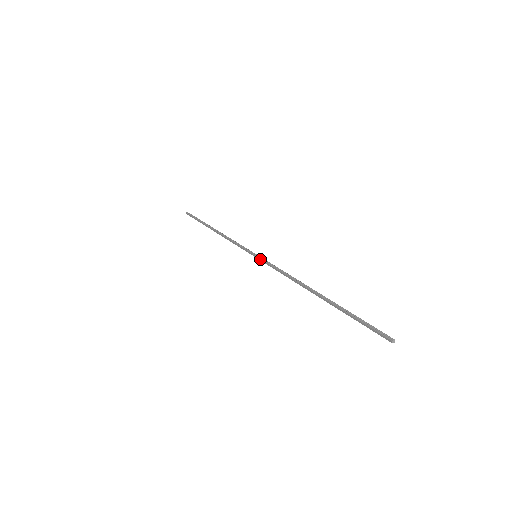
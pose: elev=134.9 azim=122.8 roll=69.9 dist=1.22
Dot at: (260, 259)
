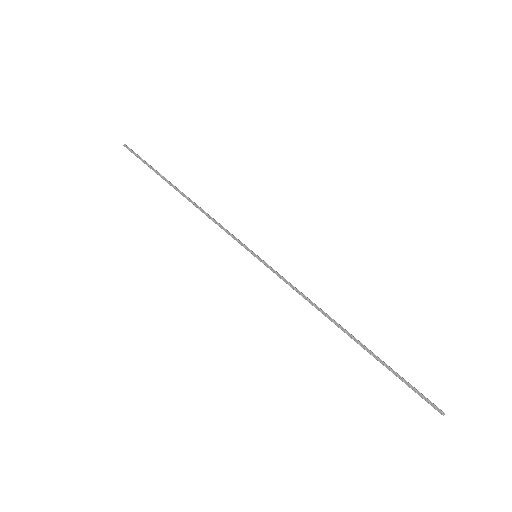
Dot at: occluded
